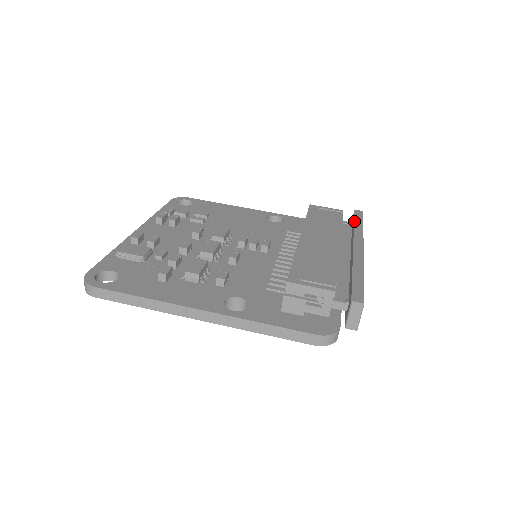
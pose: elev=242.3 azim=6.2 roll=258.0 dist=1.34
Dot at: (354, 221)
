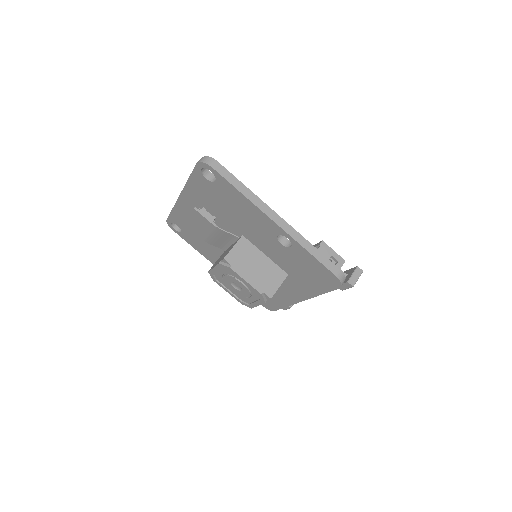
Dot at: occluded
